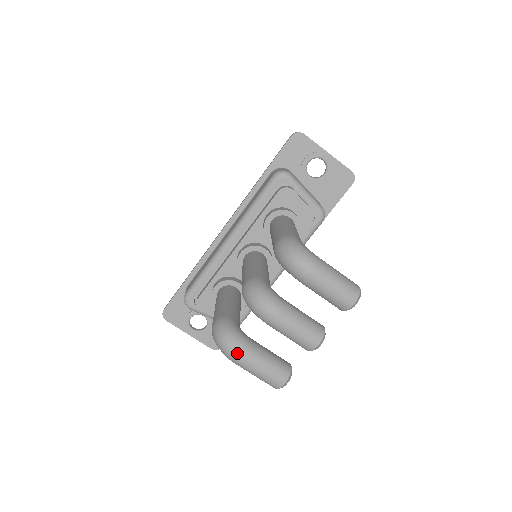
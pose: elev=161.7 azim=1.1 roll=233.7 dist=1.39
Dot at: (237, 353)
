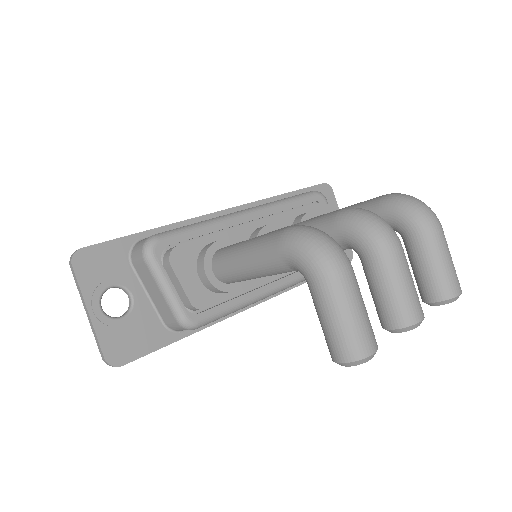
Dot at: (344, 260)
